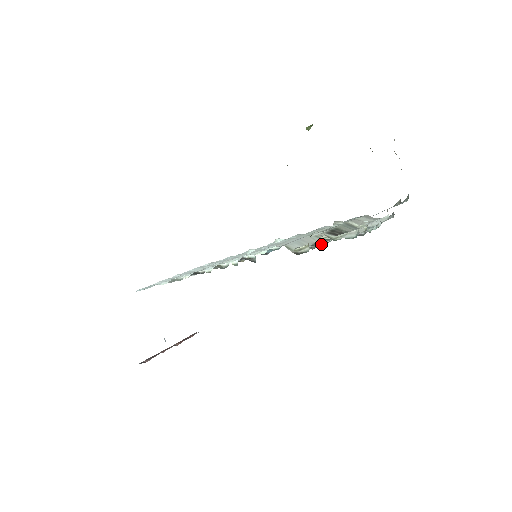
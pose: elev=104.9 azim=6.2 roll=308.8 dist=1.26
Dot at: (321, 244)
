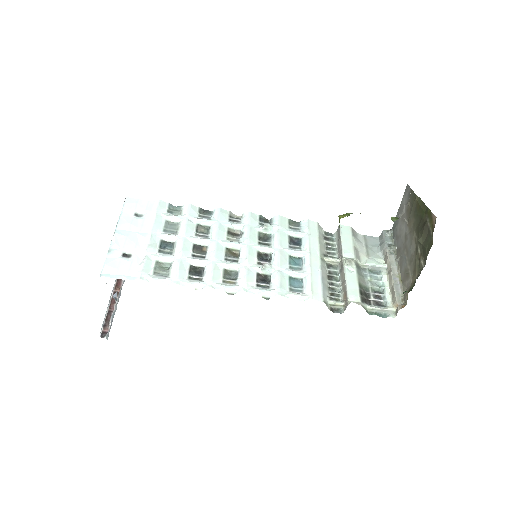
Dot at: (336, 283)
